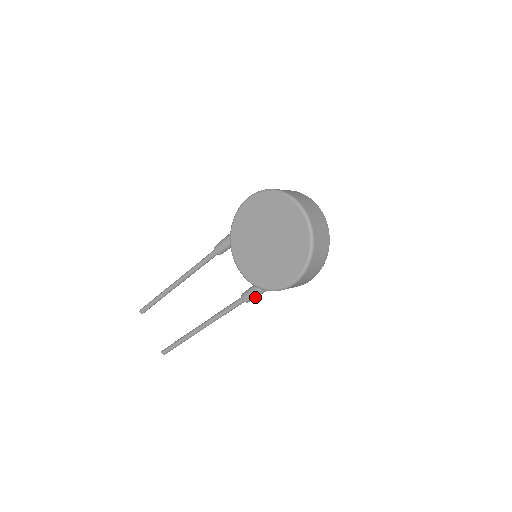
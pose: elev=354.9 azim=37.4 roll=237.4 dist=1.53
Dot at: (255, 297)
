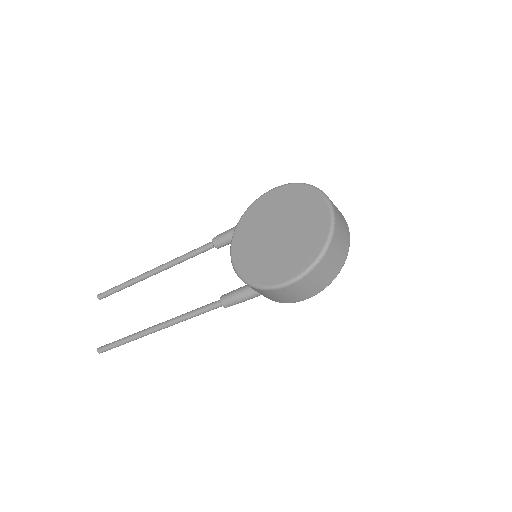
Dot at: (236, 302)
